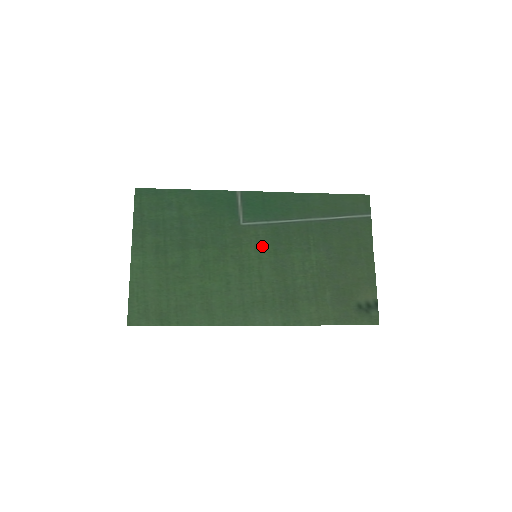
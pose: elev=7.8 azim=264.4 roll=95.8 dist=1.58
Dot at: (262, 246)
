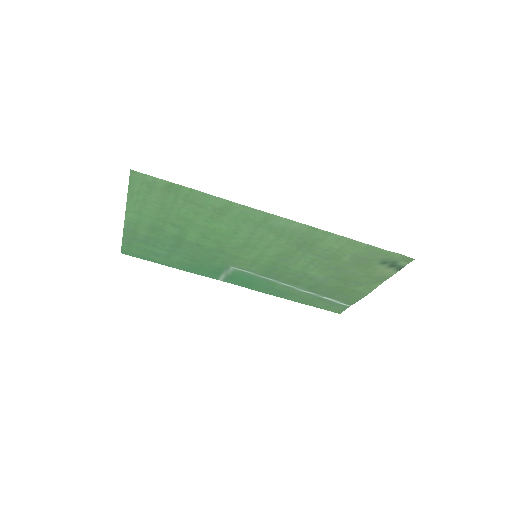
Dot at: (259, 263)
